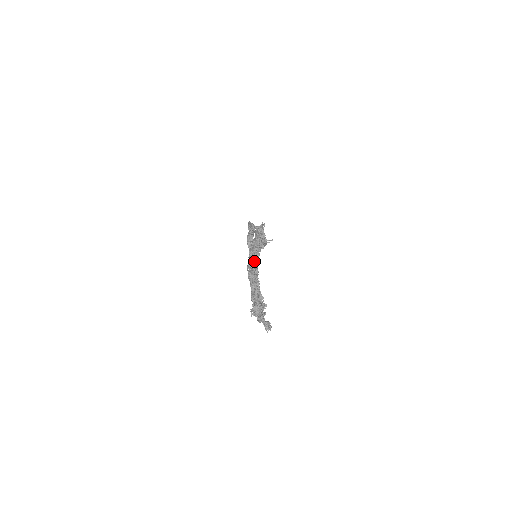
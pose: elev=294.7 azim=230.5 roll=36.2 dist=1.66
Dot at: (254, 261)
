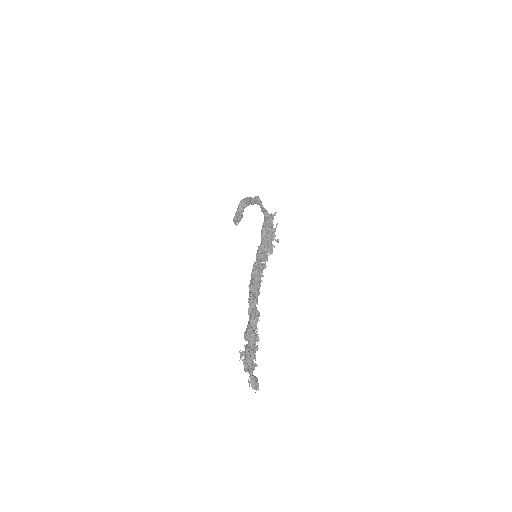
Dot at: (259, 277)
